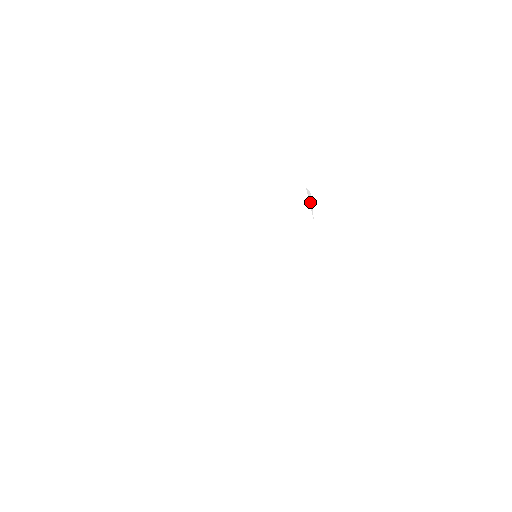
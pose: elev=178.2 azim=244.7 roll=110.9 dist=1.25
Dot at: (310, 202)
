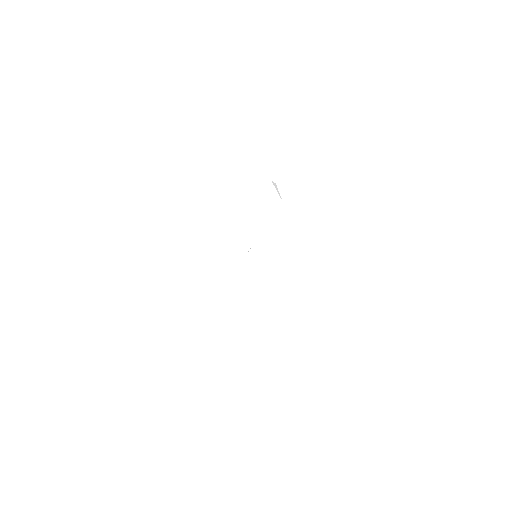
Dot at: (277, 190)
